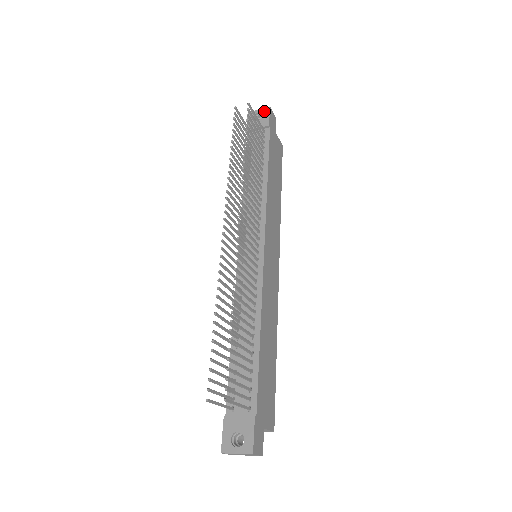
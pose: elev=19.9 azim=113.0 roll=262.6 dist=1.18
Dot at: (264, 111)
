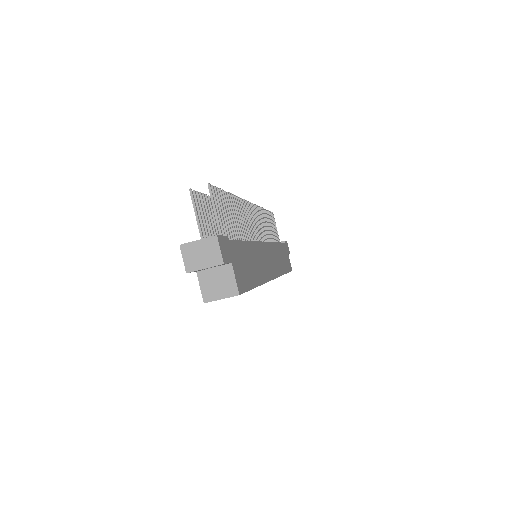
Dot at: occluded
